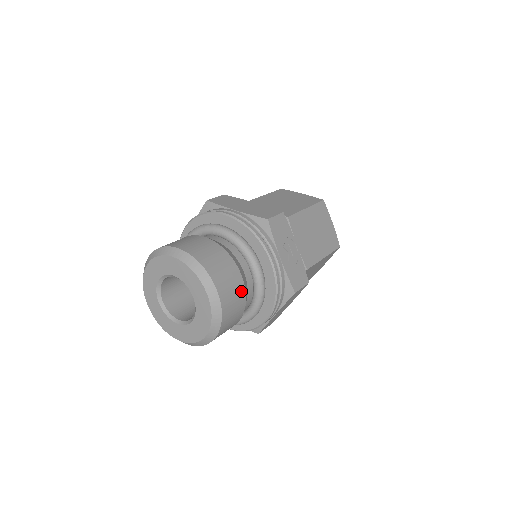
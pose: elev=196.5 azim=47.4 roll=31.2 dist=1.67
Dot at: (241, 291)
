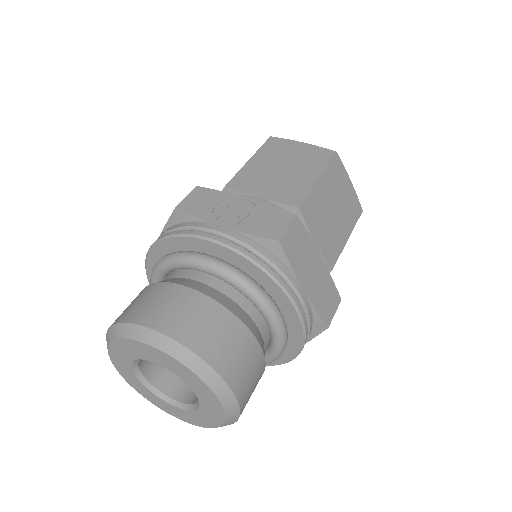
Dot at: (204, 304)
